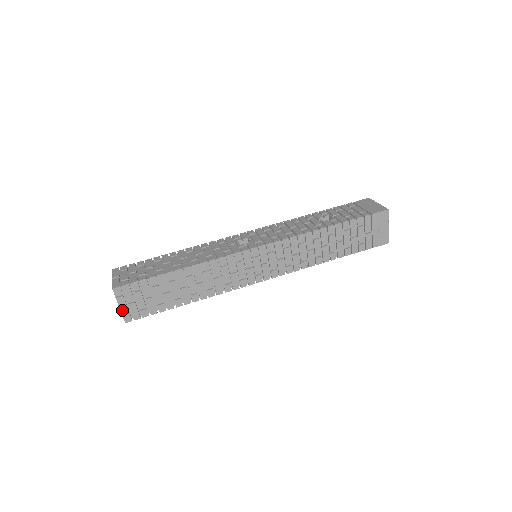
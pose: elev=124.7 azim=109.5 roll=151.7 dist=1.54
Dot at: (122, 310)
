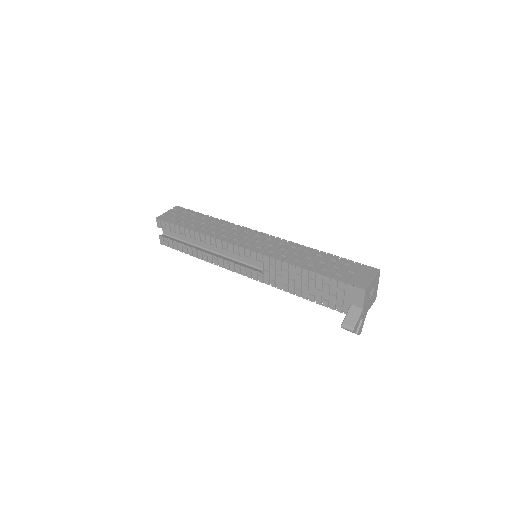
Dot at: (164, 214)
